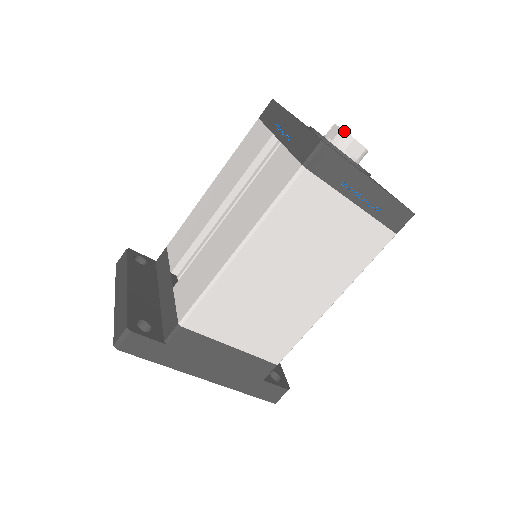
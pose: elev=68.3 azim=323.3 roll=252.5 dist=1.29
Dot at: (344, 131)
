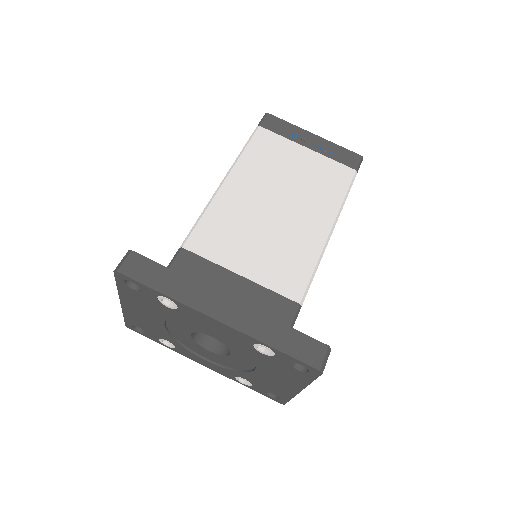
Dot at: occluded
